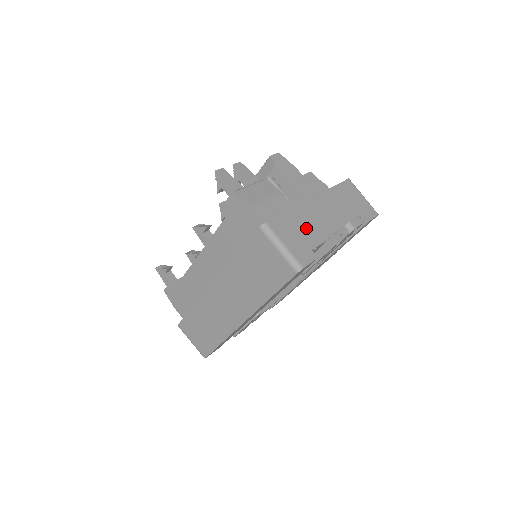
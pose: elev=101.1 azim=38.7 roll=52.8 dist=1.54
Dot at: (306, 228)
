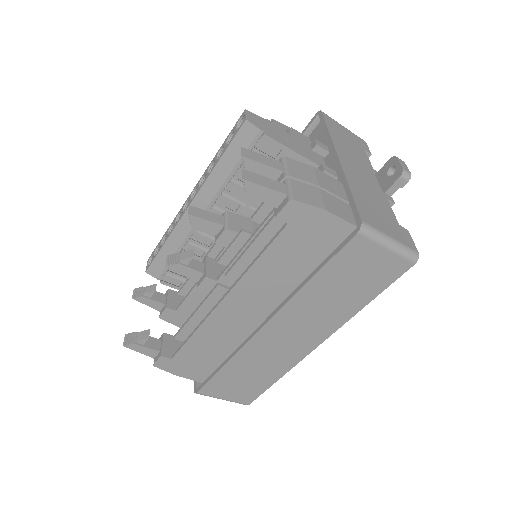
Dot at: (373, 200)
